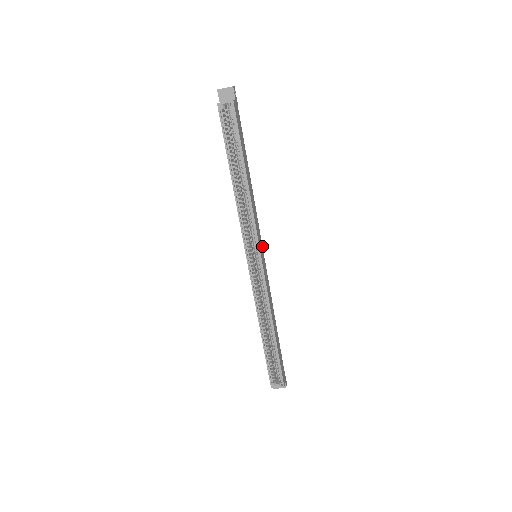
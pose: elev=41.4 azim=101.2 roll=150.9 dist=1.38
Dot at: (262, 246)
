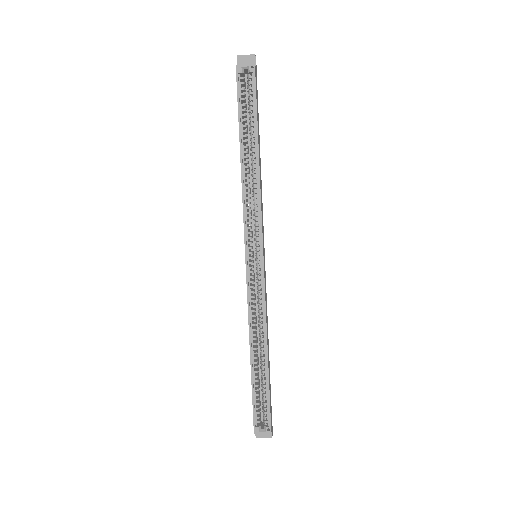
Dot at: occluded
